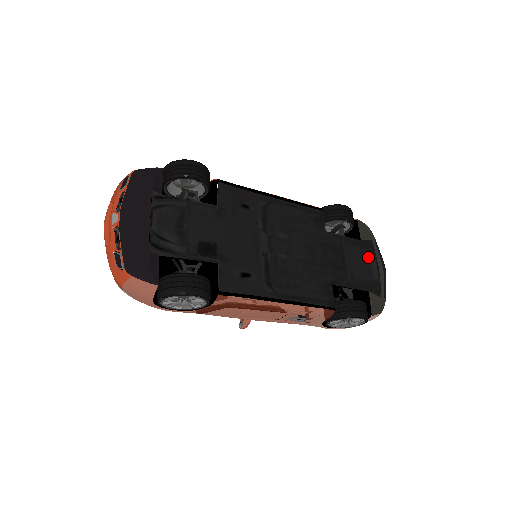
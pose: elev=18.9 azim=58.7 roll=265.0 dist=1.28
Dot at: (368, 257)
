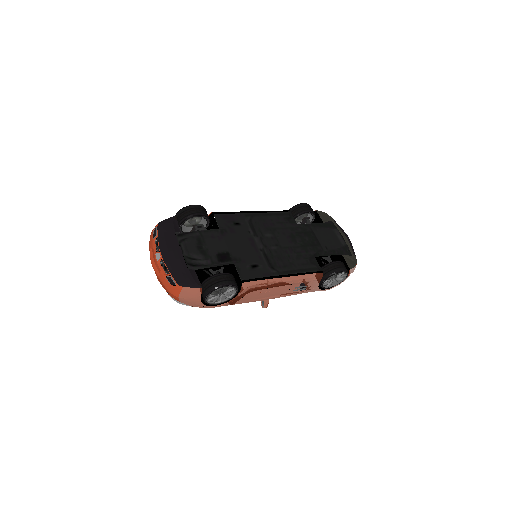
Dot at: (333, 232)
